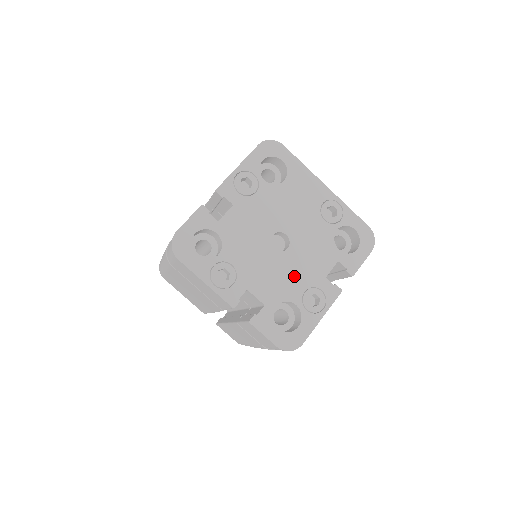
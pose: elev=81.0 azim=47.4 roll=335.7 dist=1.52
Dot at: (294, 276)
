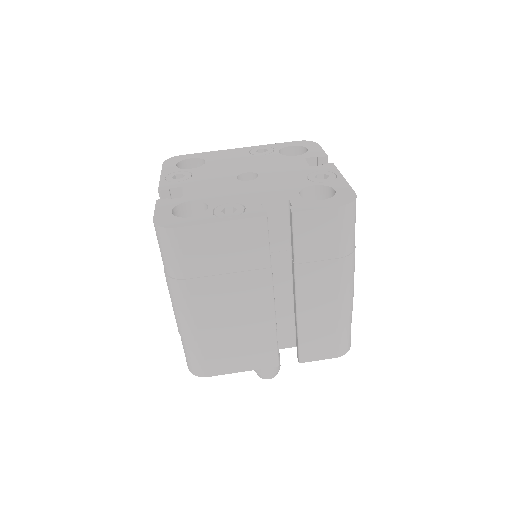
Dot at: (286, 179)
